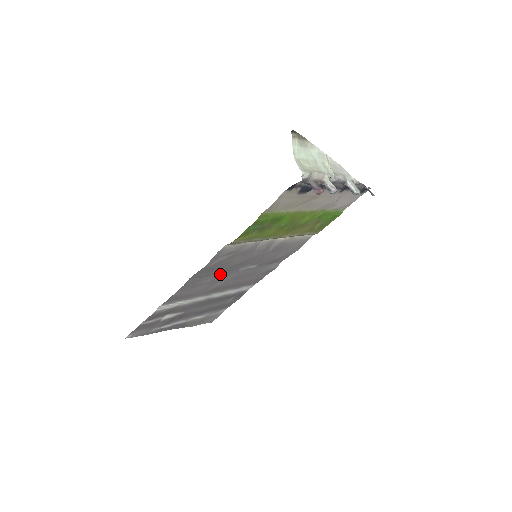
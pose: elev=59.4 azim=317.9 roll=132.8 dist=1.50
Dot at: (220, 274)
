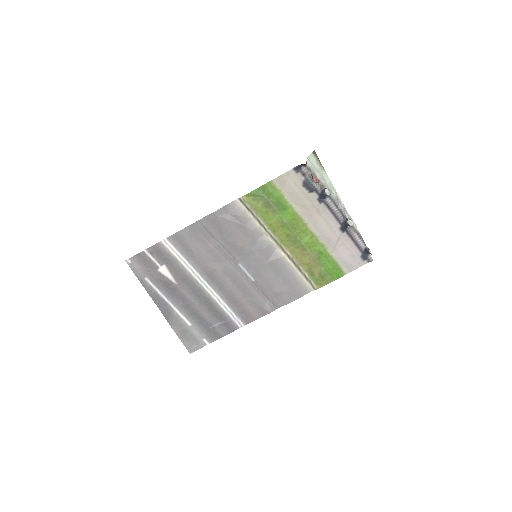
Dot at: (222, 249)
